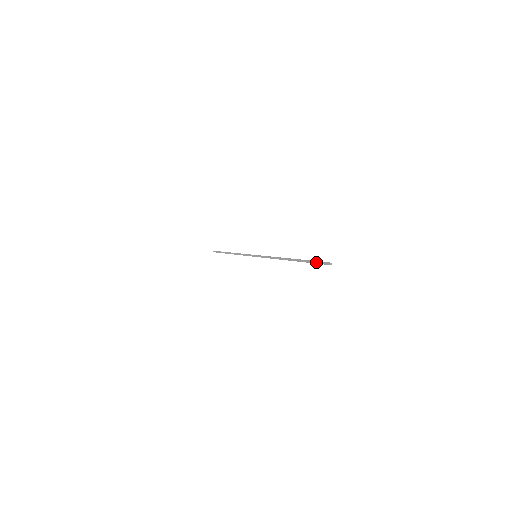
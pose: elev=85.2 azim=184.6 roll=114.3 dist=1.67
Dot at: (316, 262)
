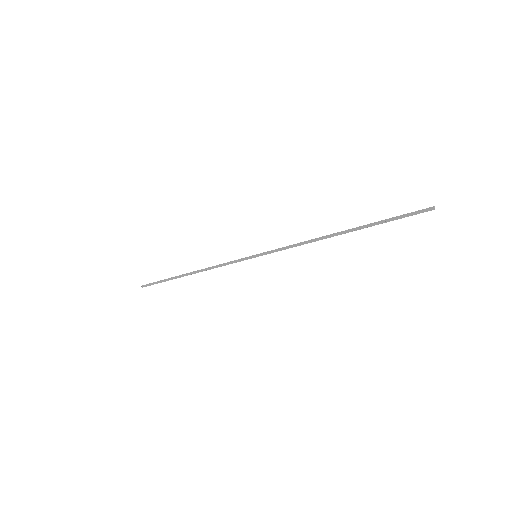
Dot at: (404, 216)
